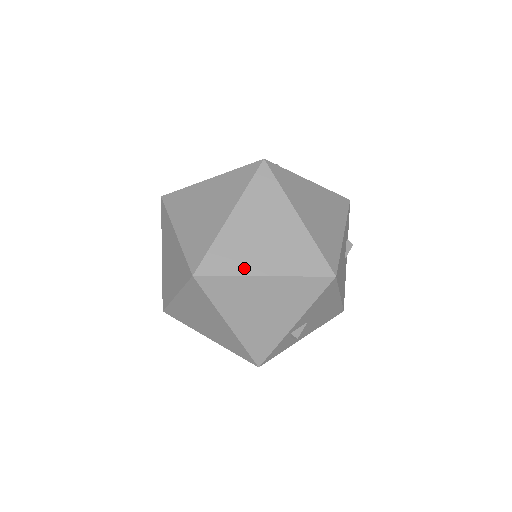
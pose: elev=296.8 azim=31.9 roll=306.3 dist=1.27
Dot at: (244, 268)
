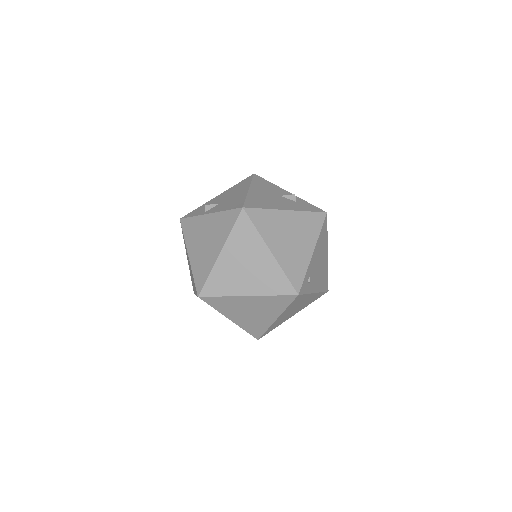
Dot at: (225, 312)
